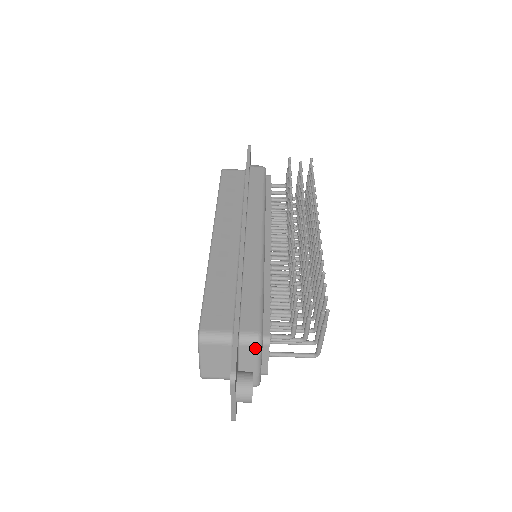
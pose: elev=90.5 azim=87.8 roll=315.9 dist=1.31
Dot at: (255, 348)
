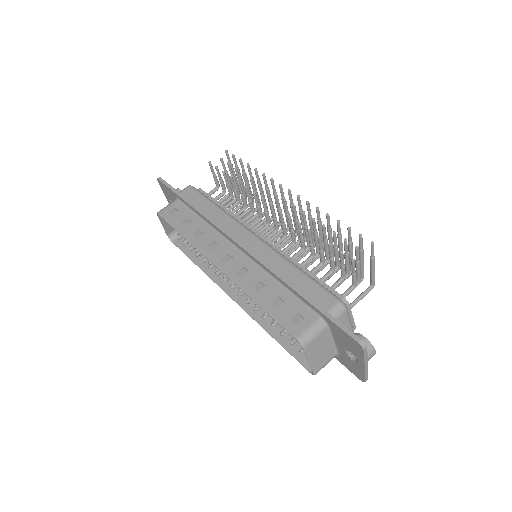
Dot at: (345, 314)
